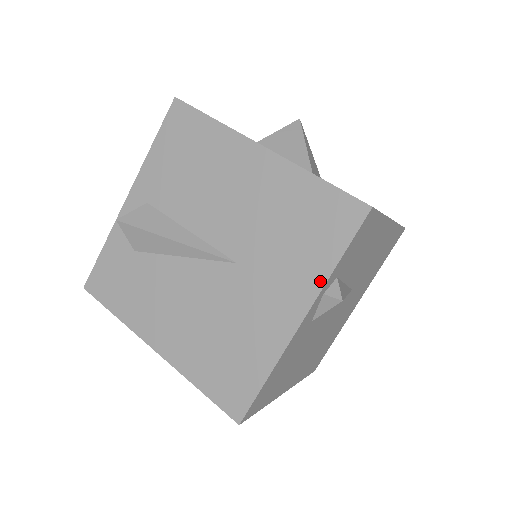
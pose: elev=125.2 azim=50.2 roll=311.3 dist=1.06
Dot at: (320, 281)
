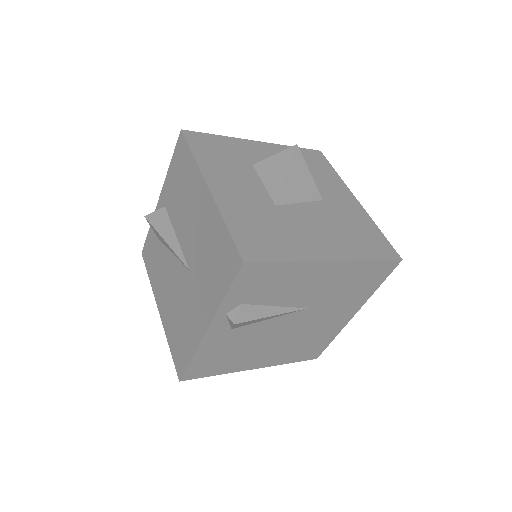
Dot at: (216, 305)
